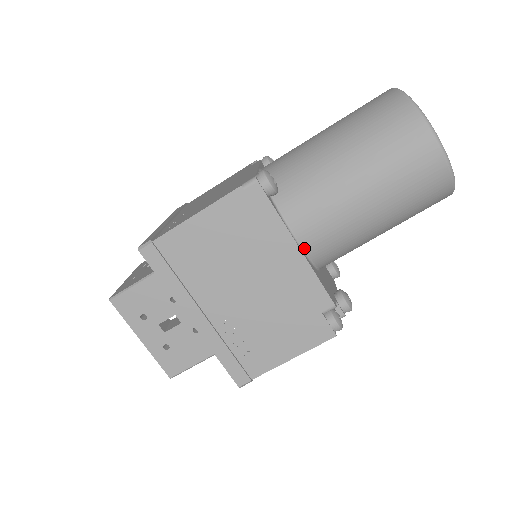
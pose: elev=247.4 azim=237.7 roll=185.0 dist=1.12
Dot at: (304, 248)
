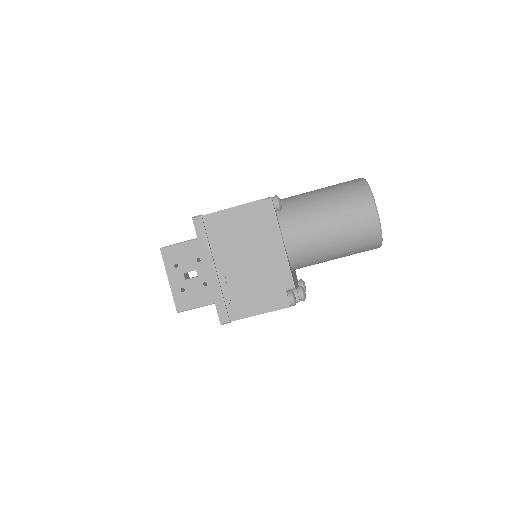
Dot at: (286, 246)
